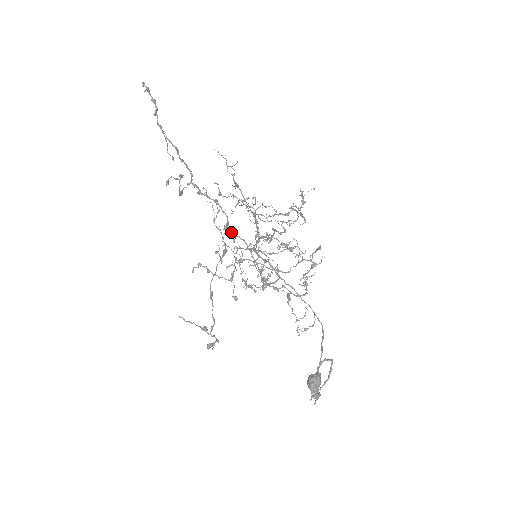
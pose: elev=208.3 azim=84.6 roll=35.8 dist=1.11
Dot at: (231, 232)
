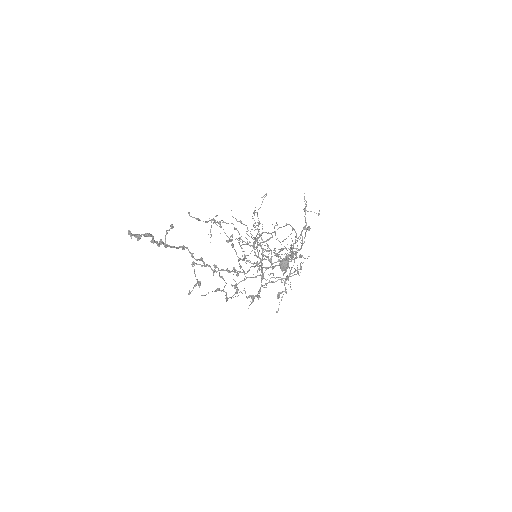
Dot at: occluded
